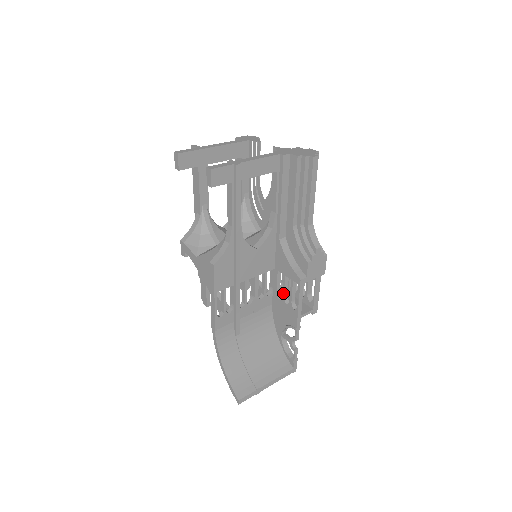
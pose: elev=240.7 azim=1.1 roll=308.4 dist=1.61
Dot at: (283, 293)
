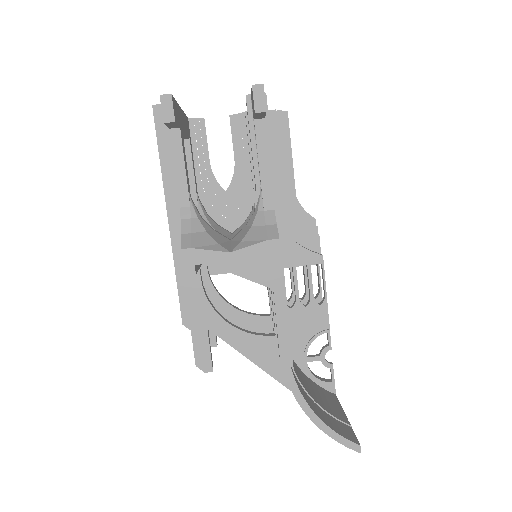
Dot at: (297, 294)
